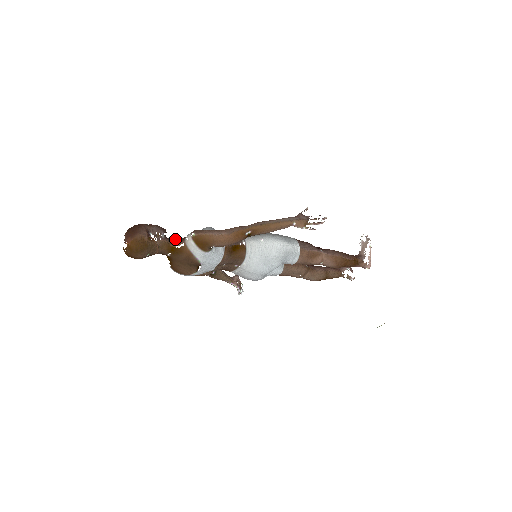
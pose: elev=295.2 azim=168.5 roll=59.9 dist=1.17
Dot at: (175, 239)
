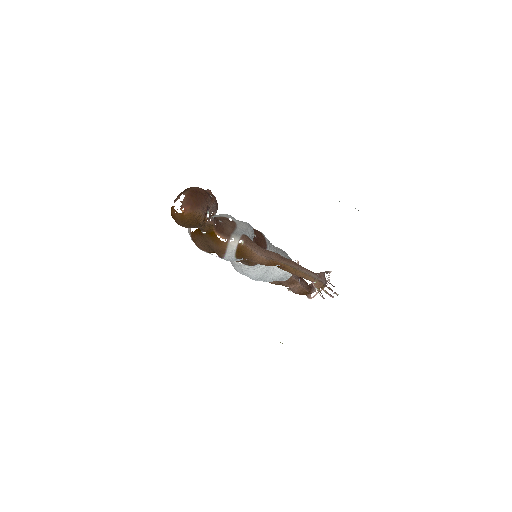
Dot at: (220, 223)
